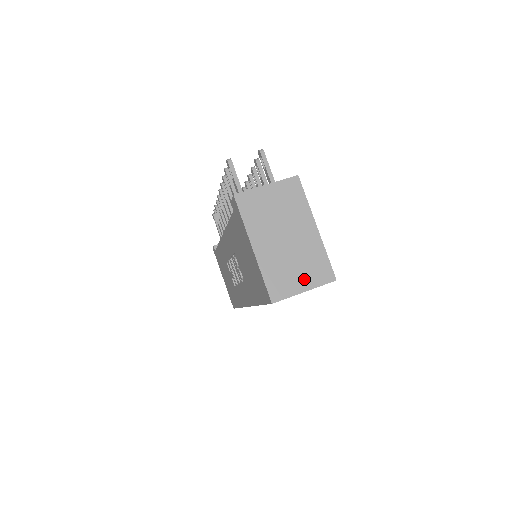
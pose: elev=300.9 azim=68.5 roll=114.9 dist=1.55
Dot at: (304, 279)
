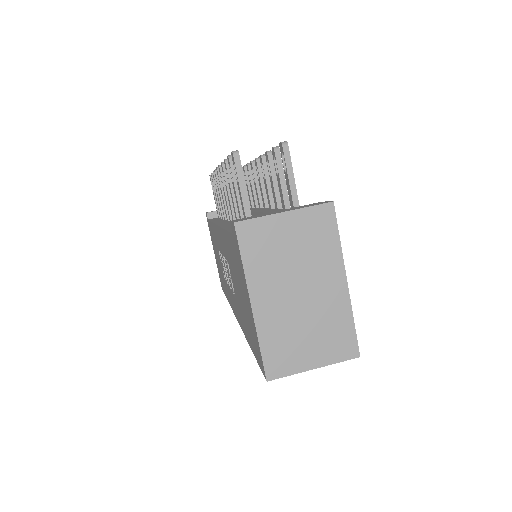
Dot at: (316, 352)
